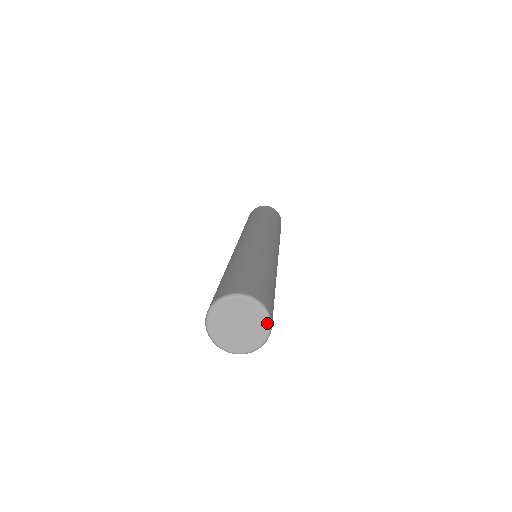
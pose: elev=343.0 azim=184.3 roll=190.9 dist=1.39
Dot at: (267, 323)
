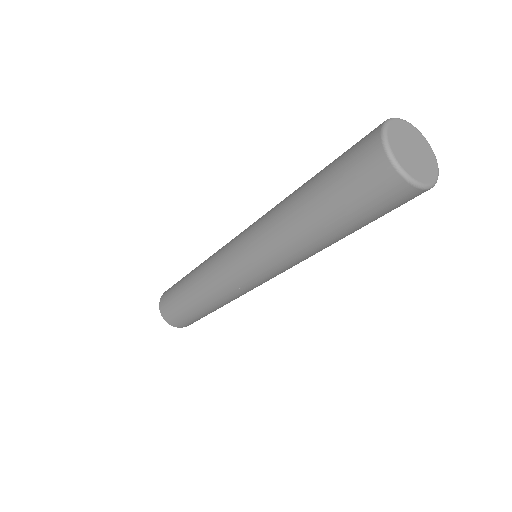
Dot at: (433, 153)
